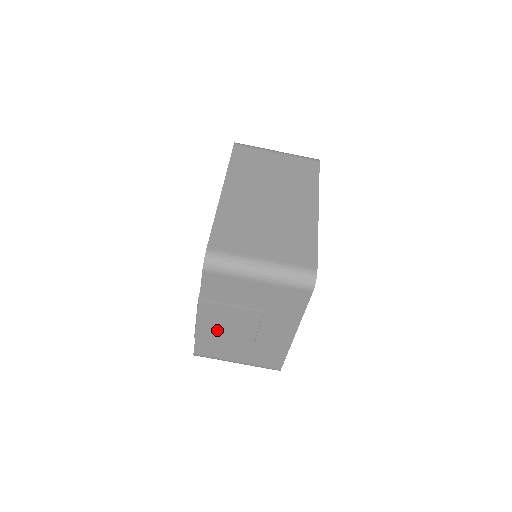
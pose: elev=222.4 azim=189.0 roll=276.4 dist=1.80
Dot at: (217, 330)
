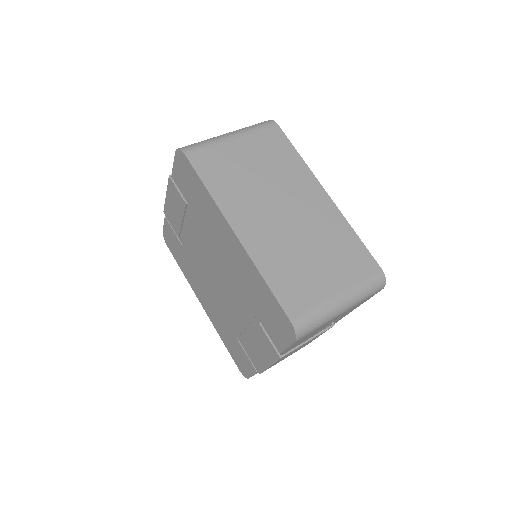
Dot at: occluded
